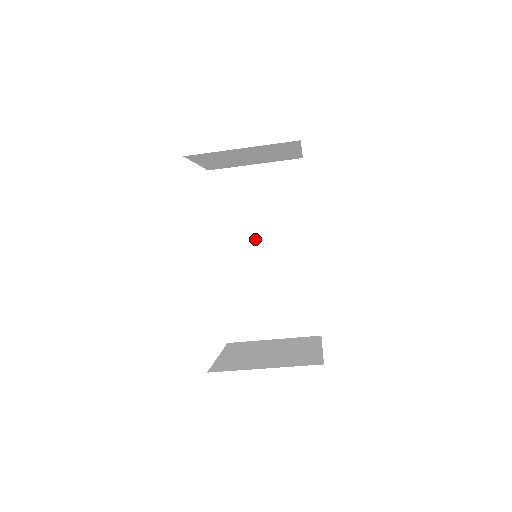
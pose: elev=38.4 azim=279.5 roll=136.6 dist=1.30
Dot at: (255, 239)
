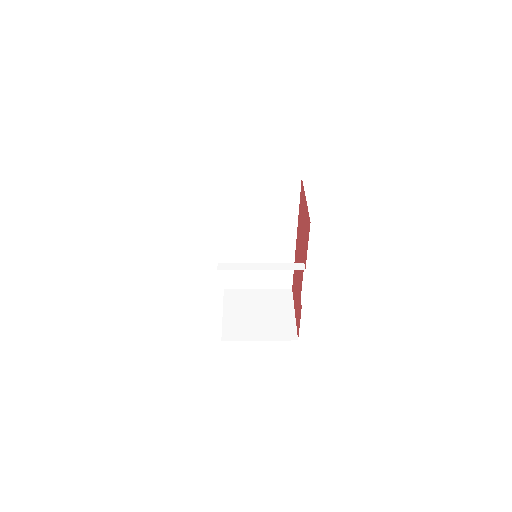
Dot at: (253, 230)
